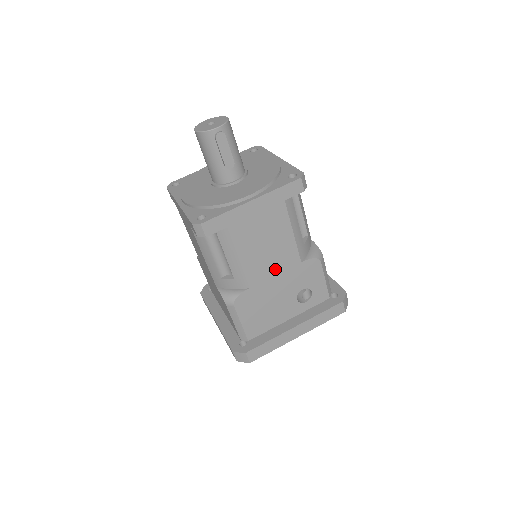
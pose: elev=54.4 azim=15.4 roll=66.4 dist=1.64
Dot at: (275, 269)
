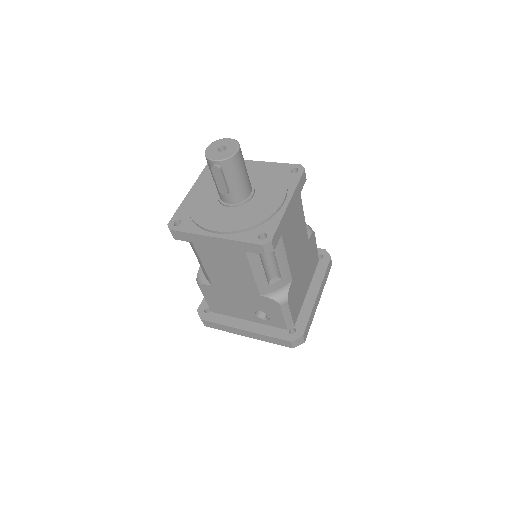
Dot at: (235, 287)
